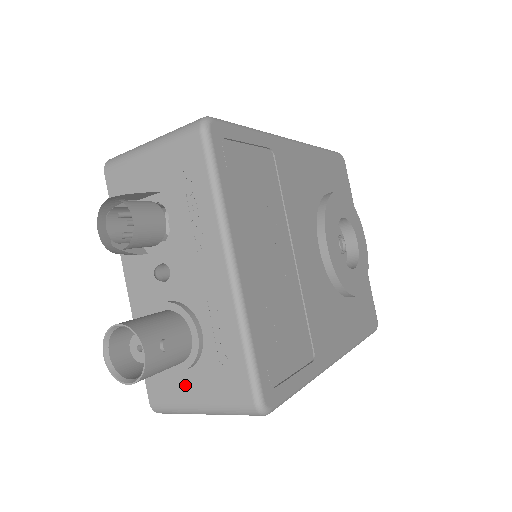
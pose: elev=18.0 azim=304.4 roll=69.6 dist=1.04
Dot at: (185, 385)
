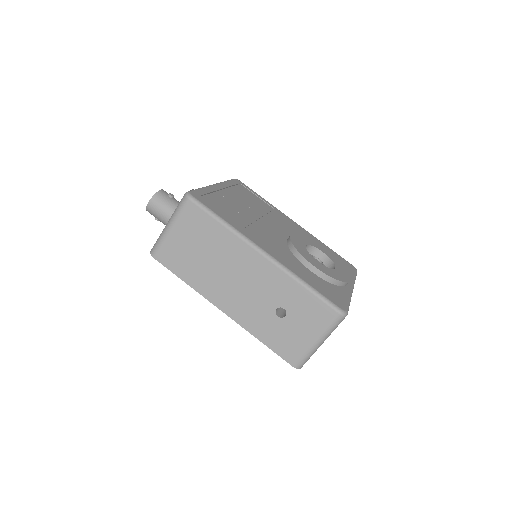
Dot at: occluded
